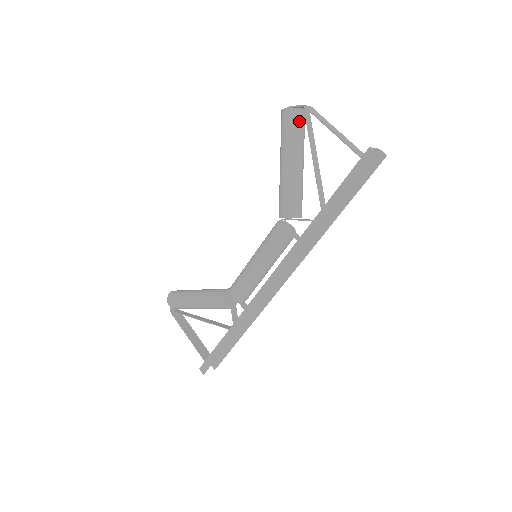
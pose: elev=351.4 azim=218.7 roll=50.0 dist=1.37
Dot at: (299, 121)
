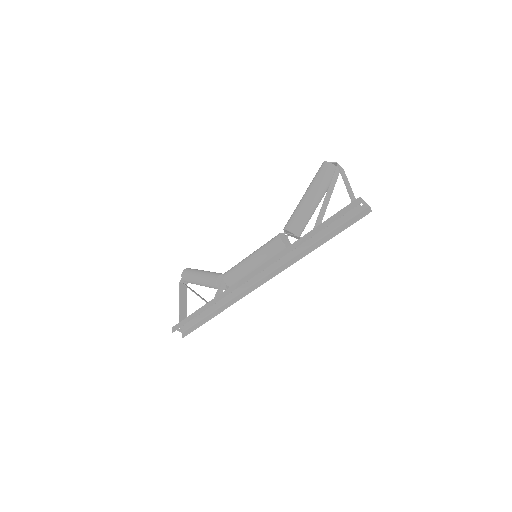
Dot at: (330, 172)
